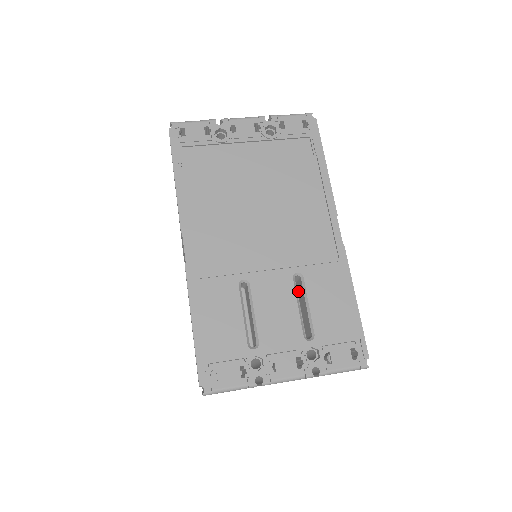
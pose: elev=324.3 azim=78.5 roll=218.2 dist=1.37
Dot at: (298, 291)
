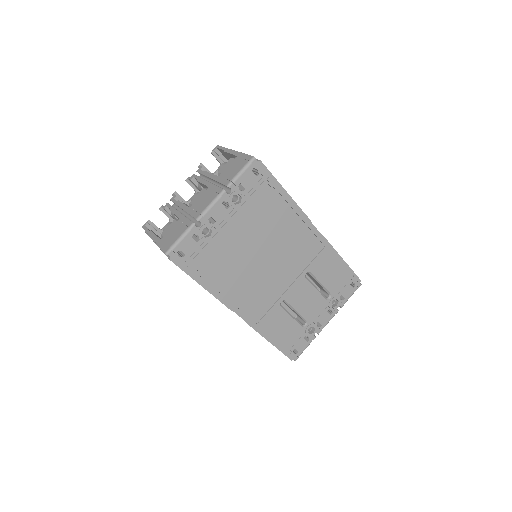
Dot at: occluded
